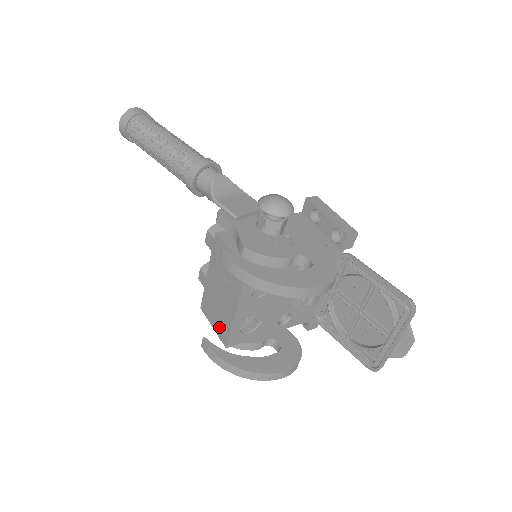
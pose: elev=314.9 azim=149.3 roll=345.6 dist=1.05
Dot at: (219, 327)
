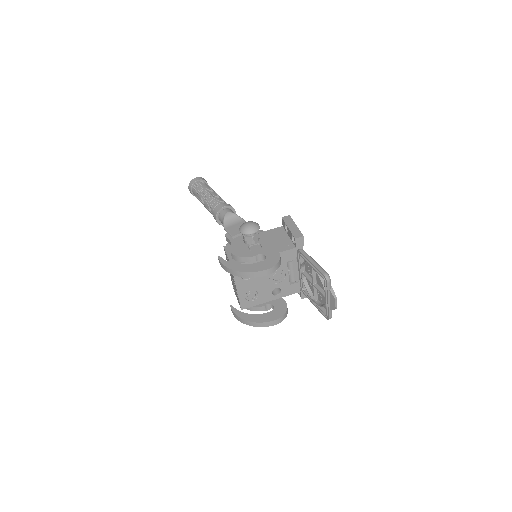
Dot at: (237, 298)
